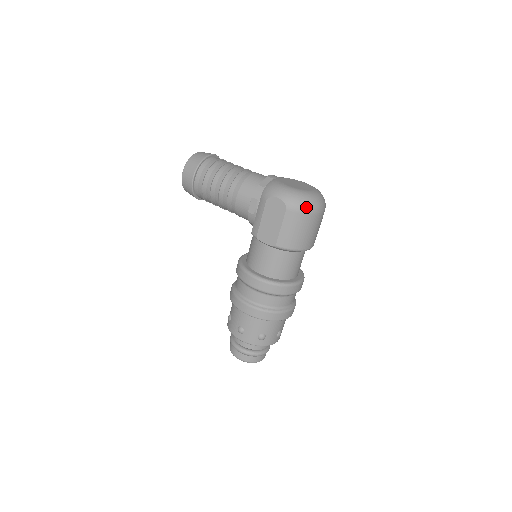
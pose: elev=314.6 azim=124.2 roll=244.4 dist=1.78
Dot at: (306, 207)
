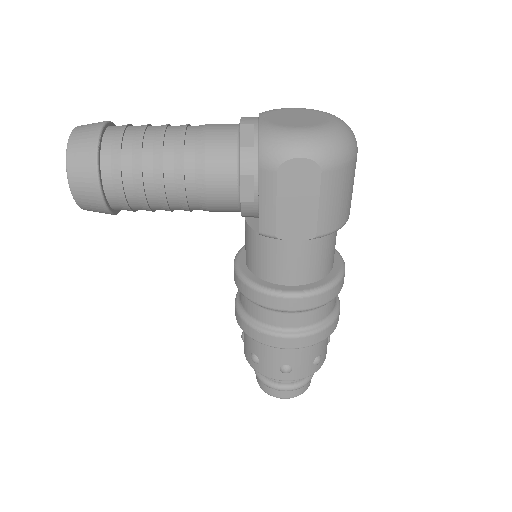
Dot at: (347, 152)
